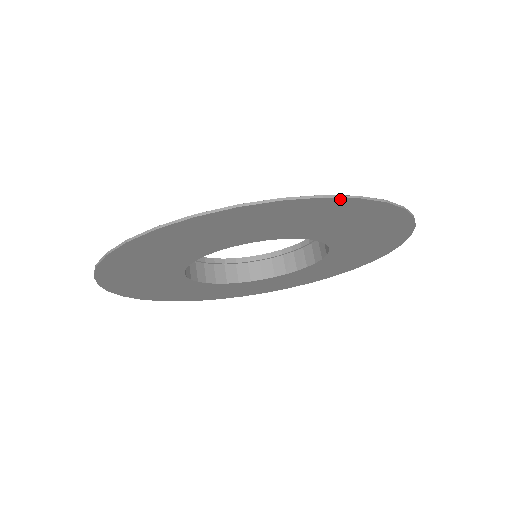
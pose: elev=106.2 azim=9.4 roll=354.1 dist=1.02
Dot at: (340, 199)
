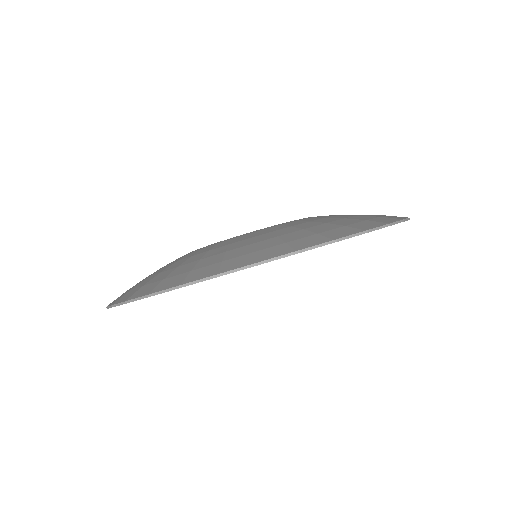
Dot at: (317, 247)
